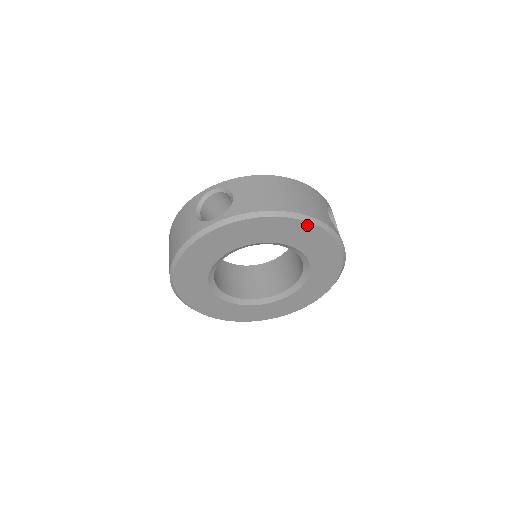
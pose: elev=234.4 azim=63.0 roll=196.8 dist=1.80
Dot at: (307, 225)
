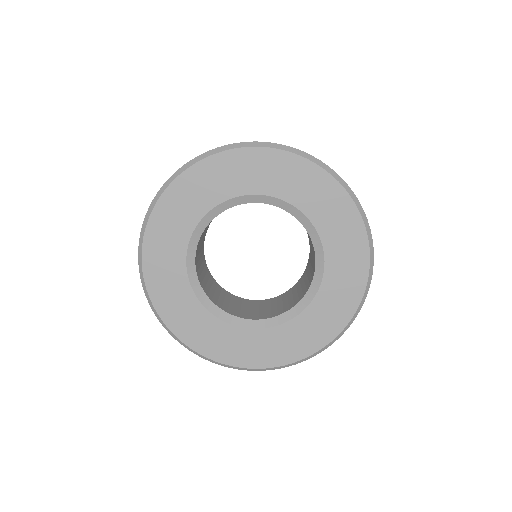
Dot at: (358, 222)
